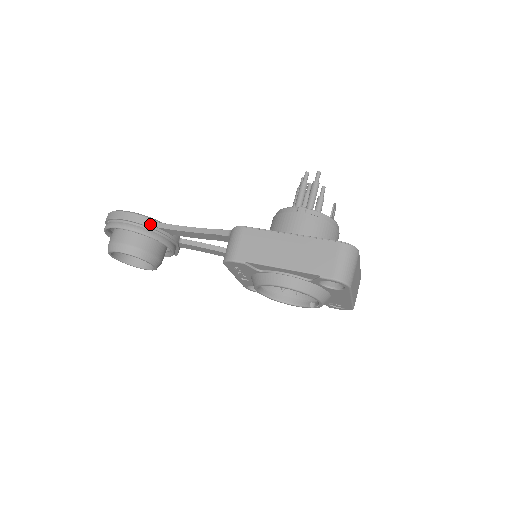
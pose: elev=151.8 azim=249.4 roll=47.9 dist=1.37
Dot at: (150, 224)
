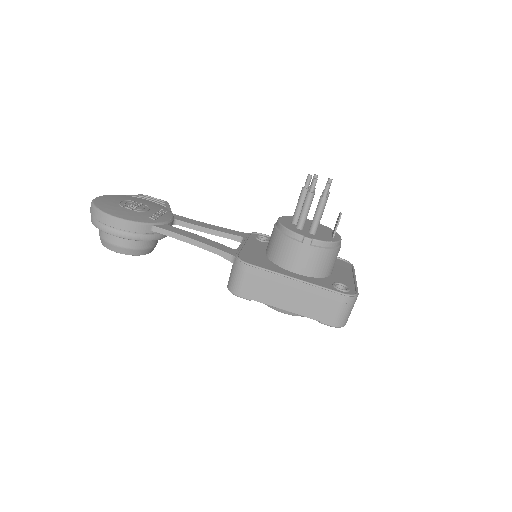
Dot at: (144, 230)
